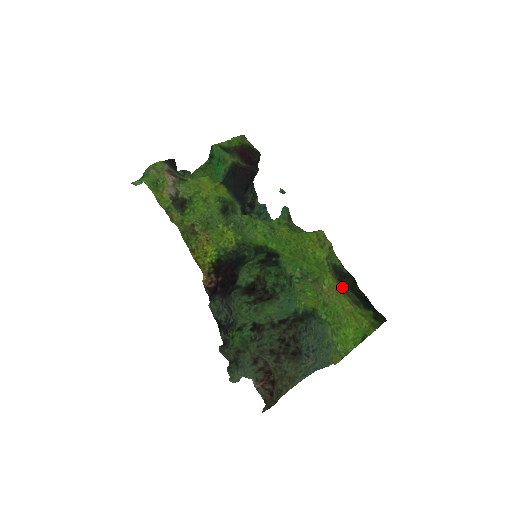
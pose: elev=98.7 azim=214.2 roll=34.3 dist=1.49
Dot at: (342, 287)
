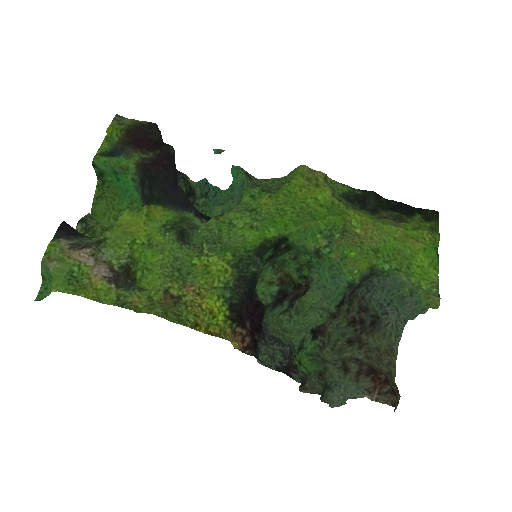
Dot at: (372, 214)
